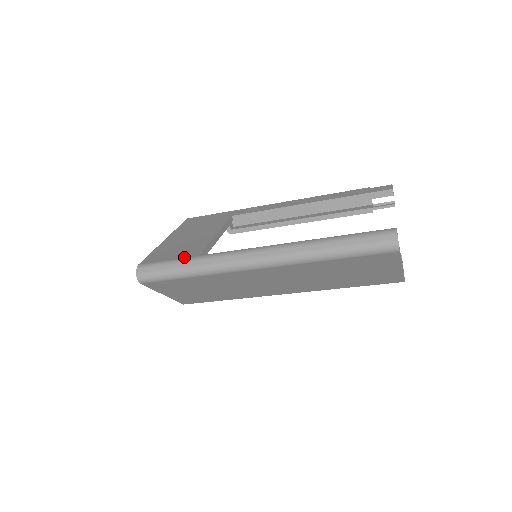
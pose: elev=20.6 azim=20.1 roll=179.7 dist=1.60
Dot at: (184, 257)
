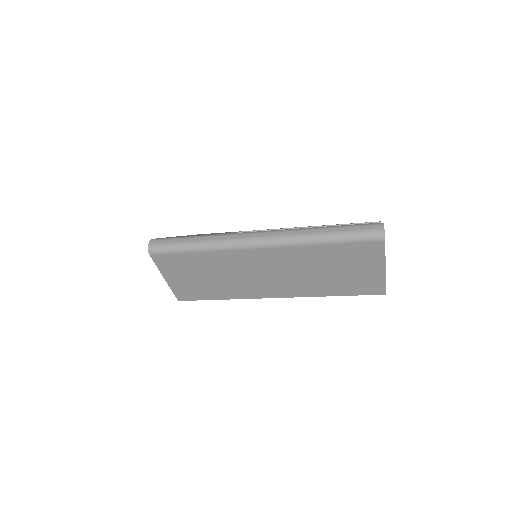
Dot at: occluded
